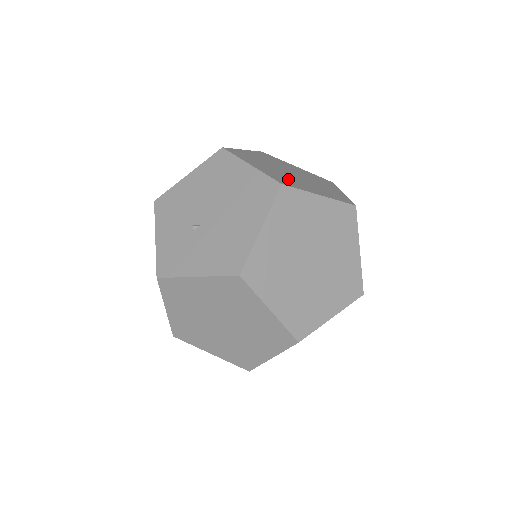
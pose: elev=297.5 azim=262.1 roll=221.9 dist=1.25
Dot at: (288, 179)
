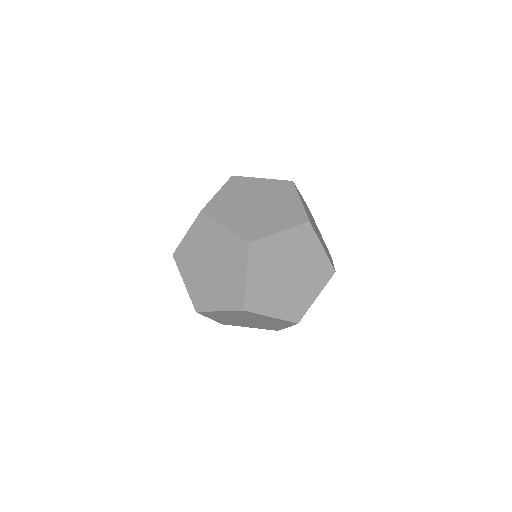
Dot at: occluded
